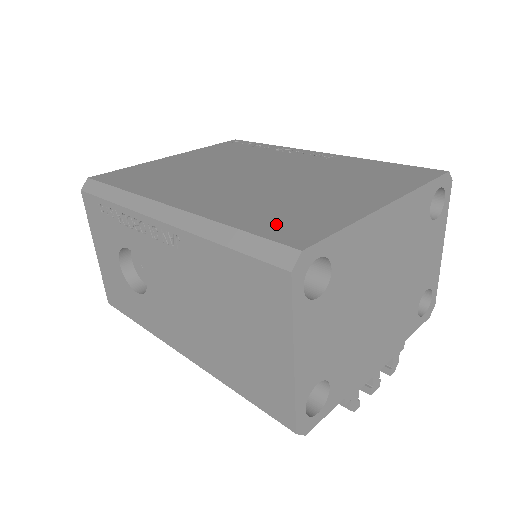
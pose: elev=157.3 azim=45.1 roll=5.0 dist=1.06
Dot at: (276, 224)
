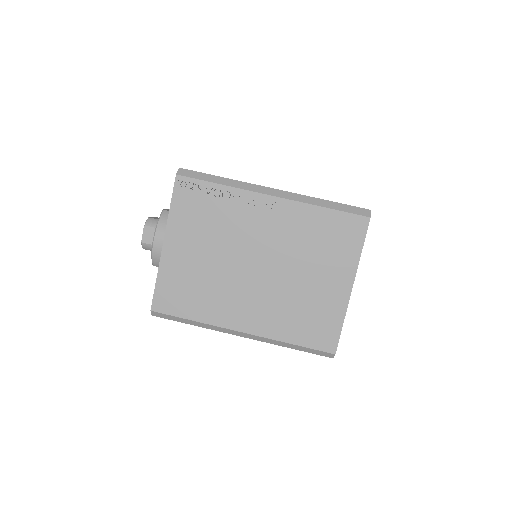
Dot at: (311, 334)
